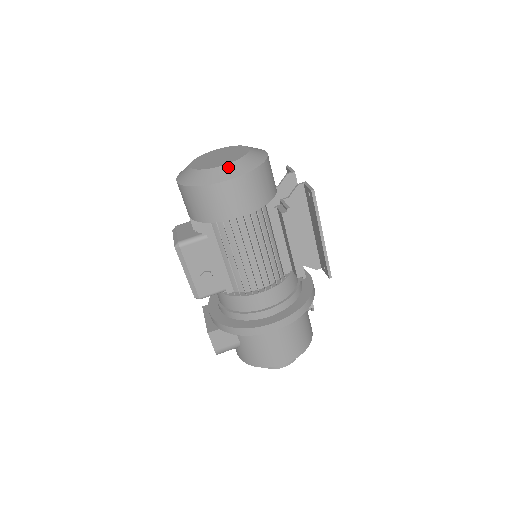
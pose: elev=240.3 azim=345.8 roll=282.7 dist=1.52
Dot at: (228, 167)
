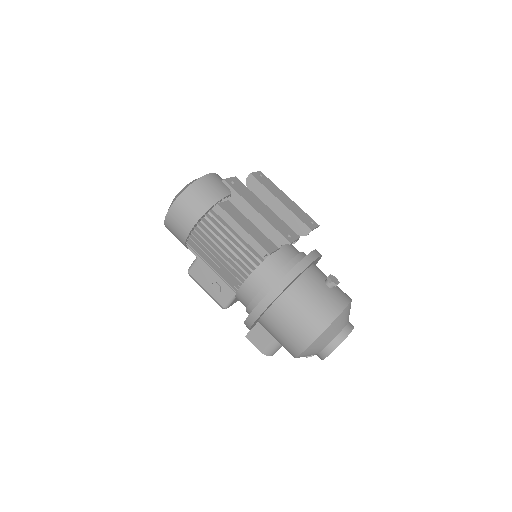
Dot at: (173, 200)
